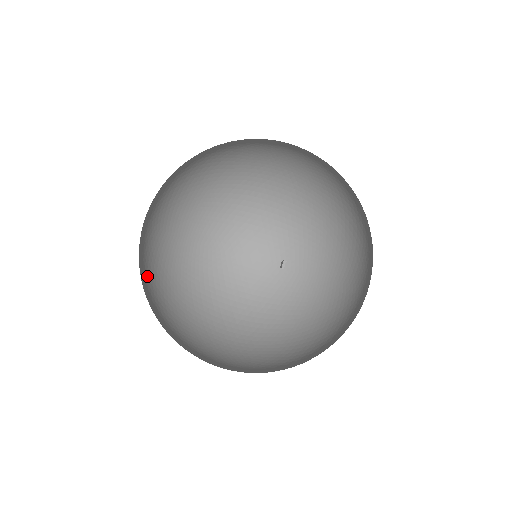
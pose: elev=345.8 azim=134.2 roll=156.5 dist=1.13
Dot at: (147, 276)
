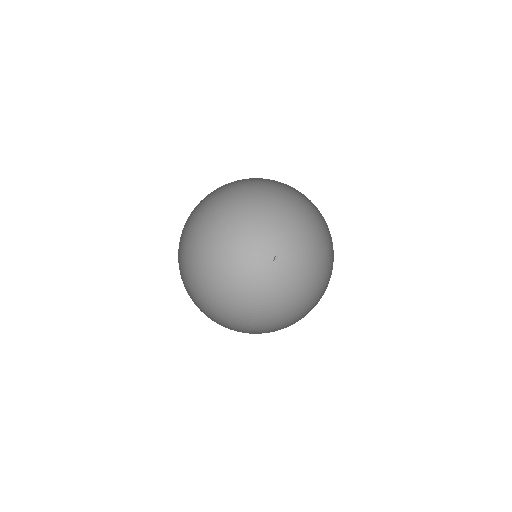
Dot at: (179, 267)
